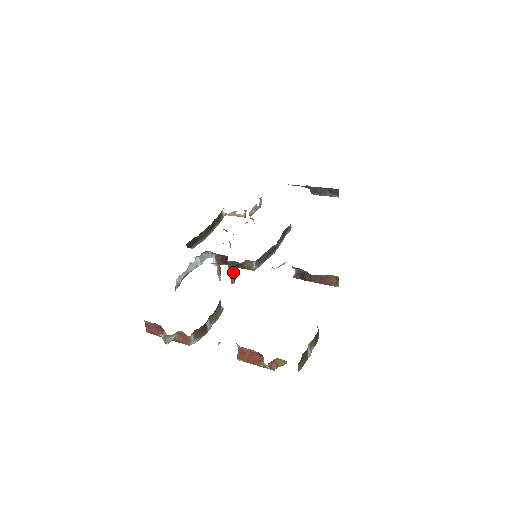
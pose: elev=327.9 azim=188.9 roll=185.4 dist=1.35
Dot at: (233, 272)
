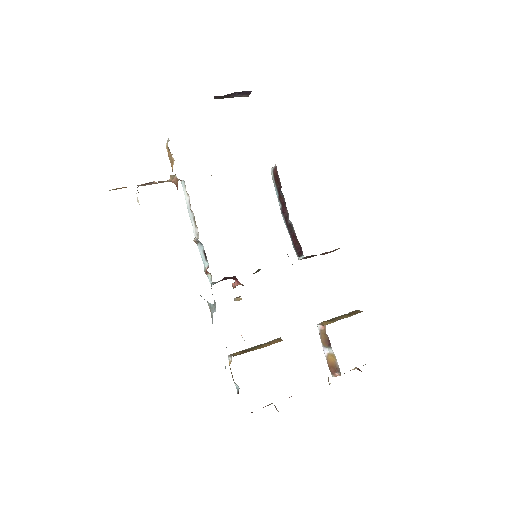
Dot at: occluded
